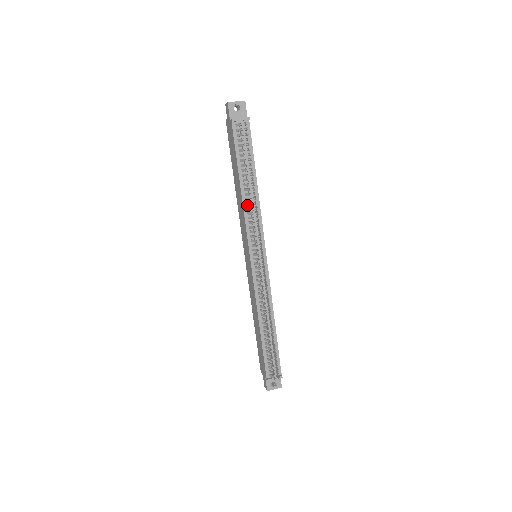
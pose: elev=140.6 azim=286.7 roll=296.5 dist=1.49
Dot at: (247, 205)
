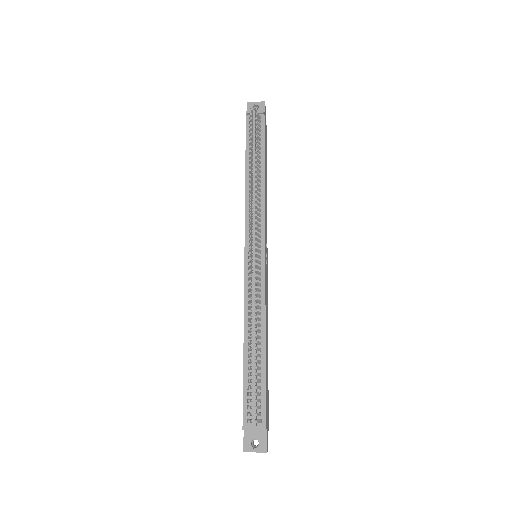
Dot at: occluded
